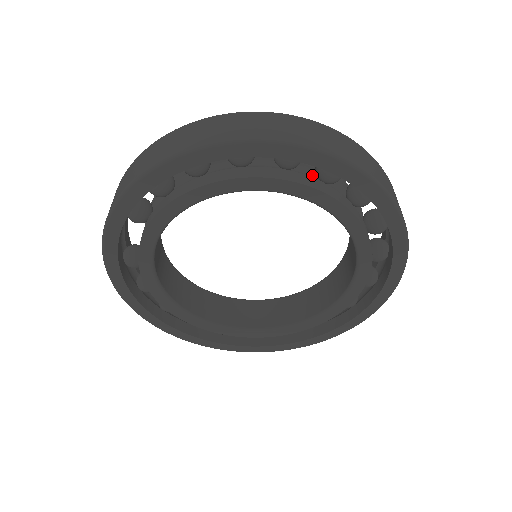
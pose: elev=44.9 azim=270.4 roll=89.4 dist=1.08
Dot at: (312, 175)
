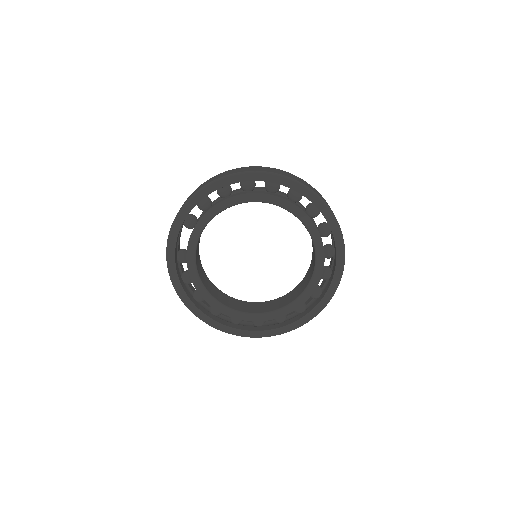
Dot at: occluded
